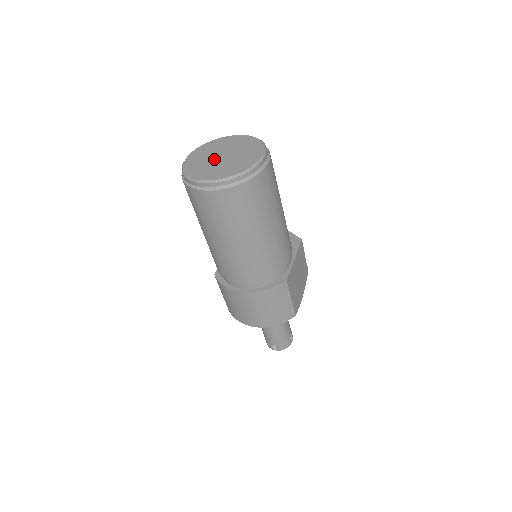
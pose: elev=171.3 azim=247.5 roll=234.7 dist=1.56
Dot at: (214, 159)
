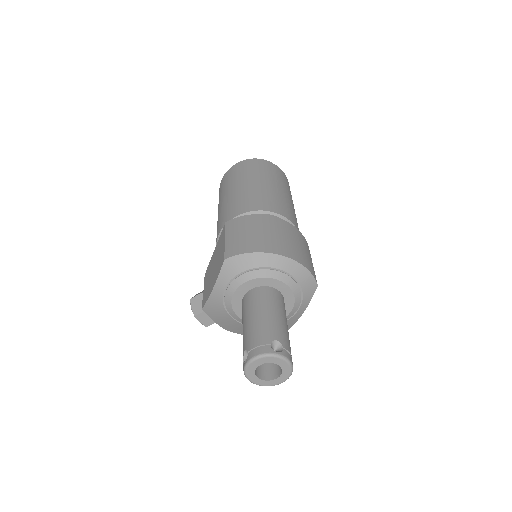
Dot at: occluded
